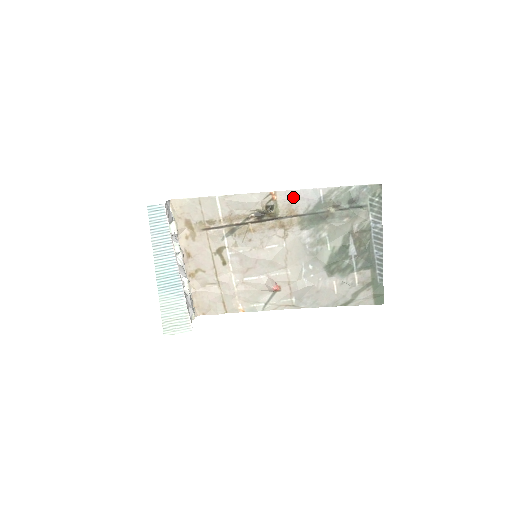
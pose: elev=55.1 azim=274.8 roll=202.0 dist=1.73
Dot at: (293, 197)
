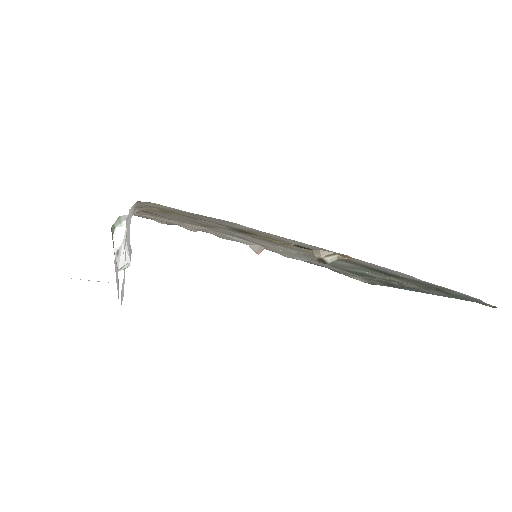
Dot at: (374, 266)
